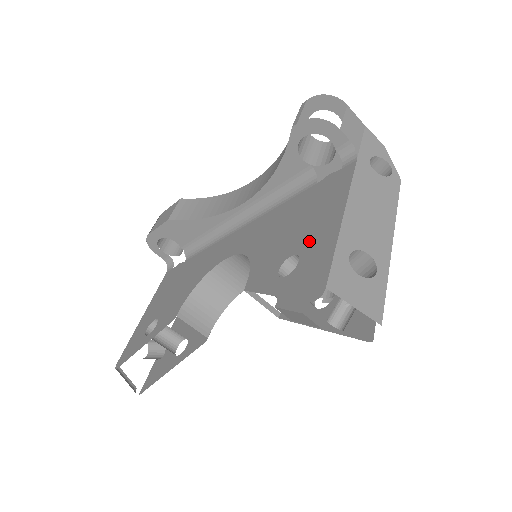
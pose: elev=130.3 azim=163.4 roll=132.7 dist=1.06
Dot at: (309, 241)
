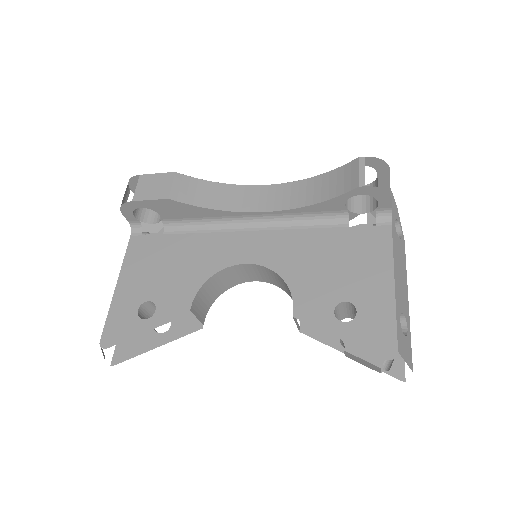
Dot at: (363, 294)
